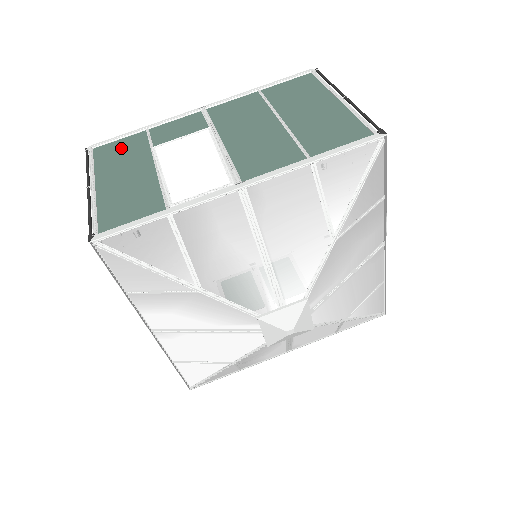
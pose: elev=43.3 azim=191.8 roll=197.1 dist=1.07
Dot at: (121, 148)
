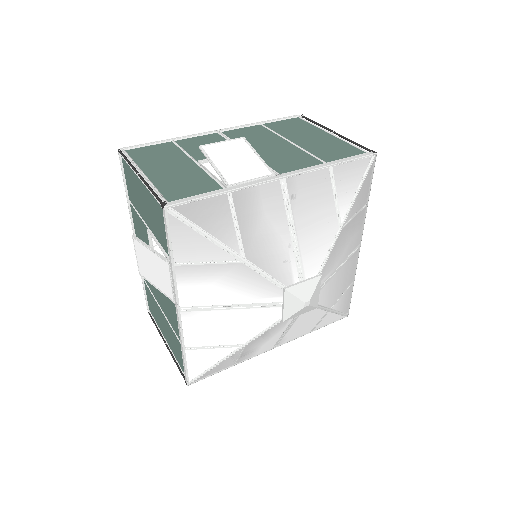
Dot at: (154, 151)
